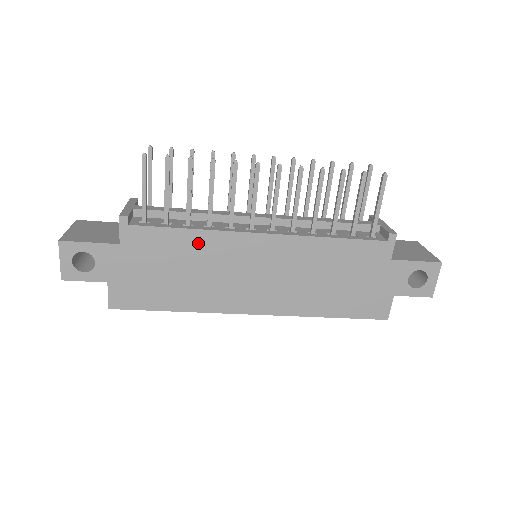
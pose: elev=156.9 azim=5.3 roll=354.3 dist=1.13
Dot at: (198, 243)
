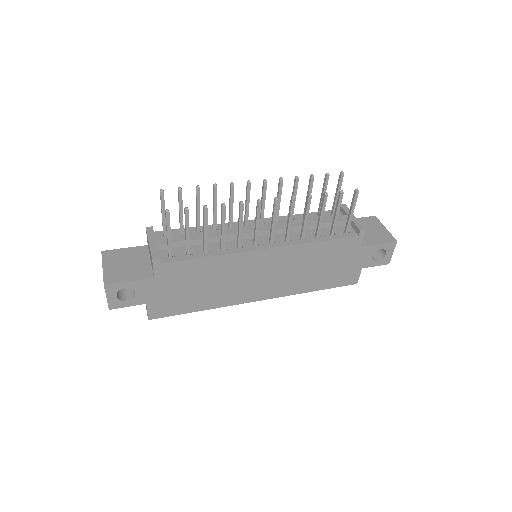
Dot at: (216, 265)
